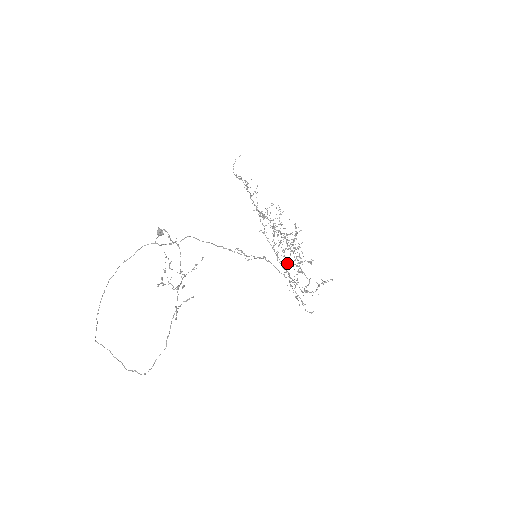
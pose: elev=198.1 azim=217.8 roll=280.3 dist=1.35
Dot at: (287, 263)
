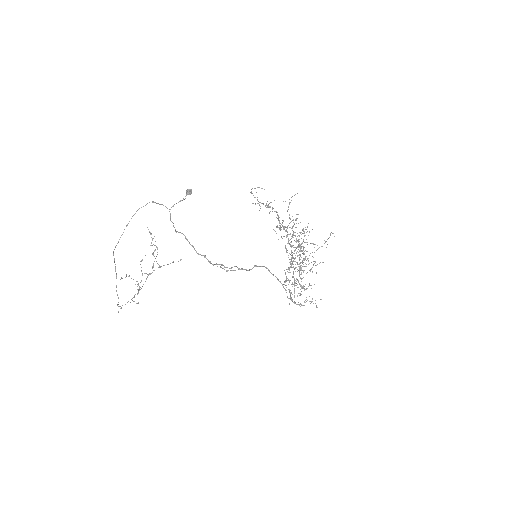
Dot at: occluded
